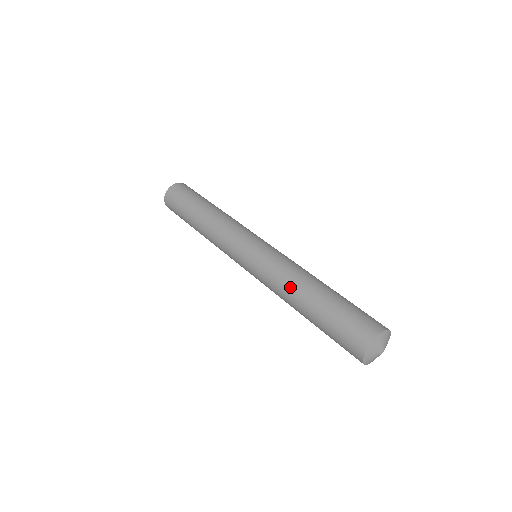
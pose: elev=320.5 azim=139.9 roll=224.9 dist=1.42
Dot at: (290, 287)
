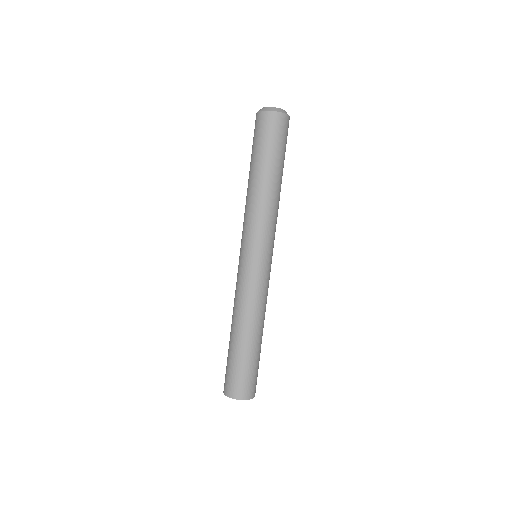
Dot at: (233, 312)
